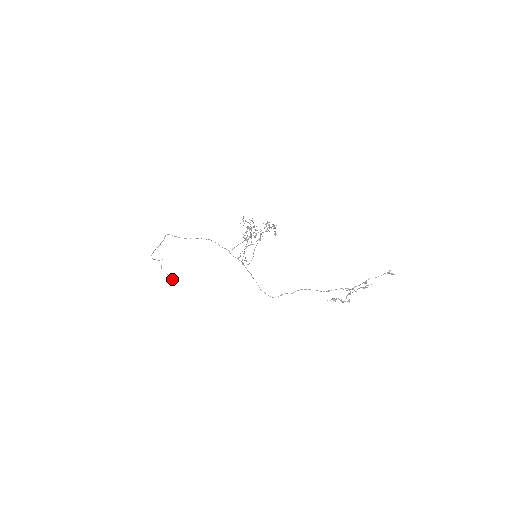
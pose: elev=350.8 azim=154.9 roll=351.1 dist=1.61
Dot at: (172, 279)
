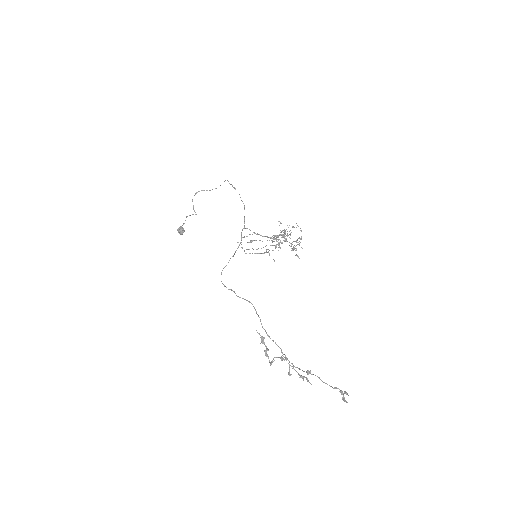
Dot at: (182, 228)
